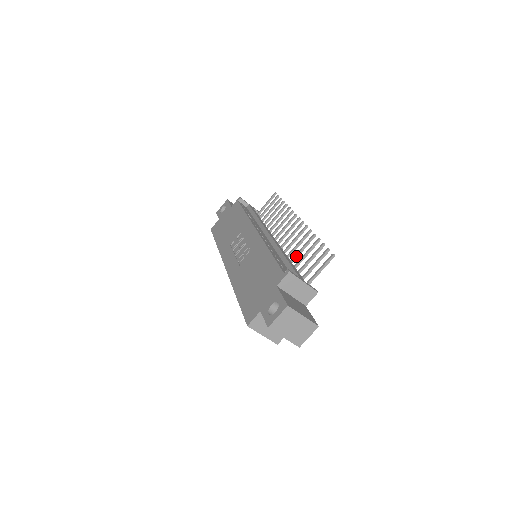
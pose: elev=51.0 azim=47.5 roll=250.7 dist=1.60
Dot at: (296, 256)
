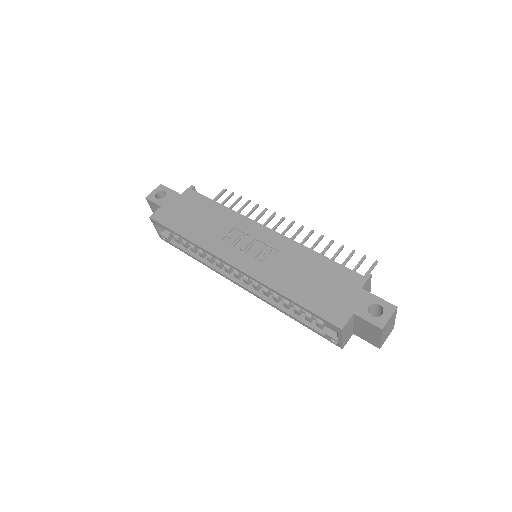
Dot at: occluded
